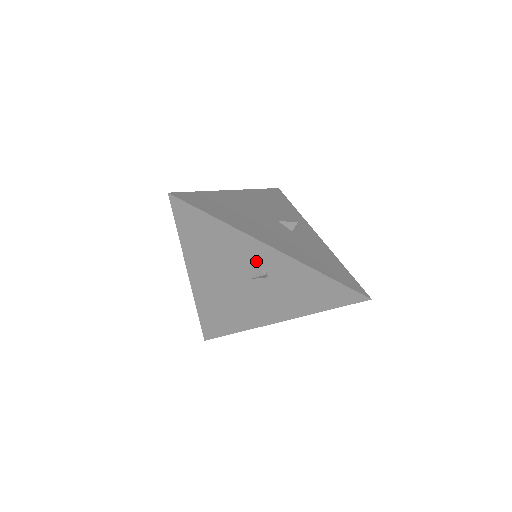
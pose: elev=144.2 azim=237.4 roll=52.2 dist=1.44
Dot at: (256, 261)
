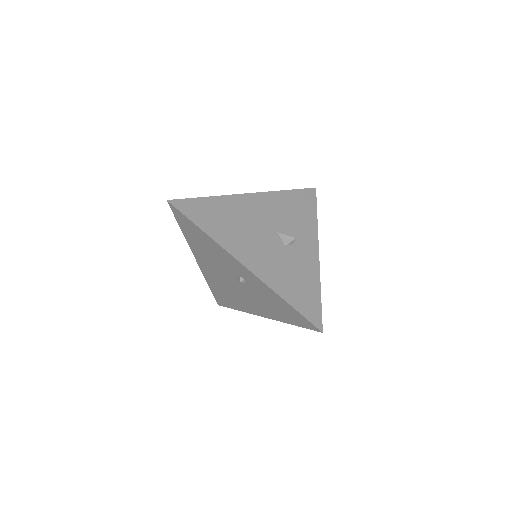
Dot at: (235, 269)
